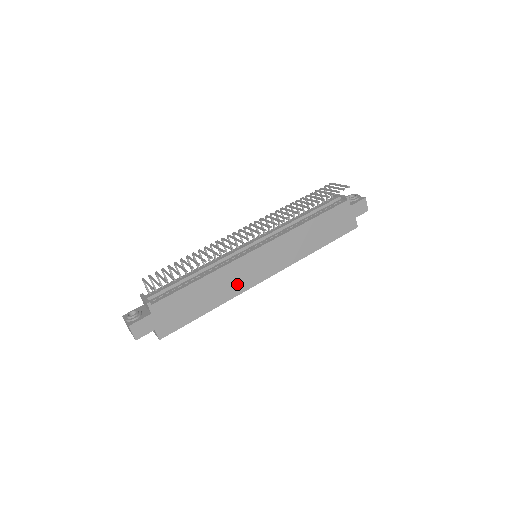
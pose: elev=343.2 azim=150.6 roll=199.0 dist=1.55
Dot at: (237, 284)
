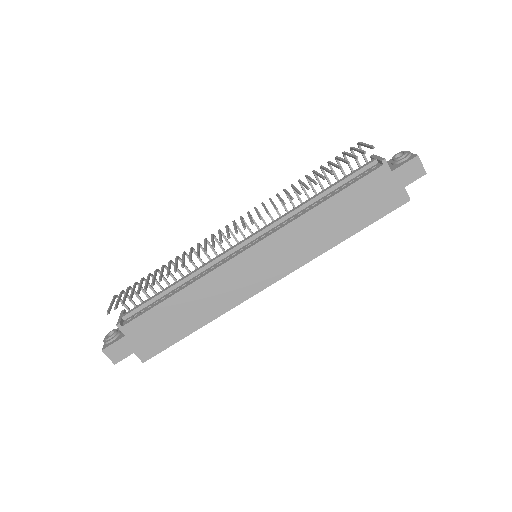
Dot at: (229, 295)
